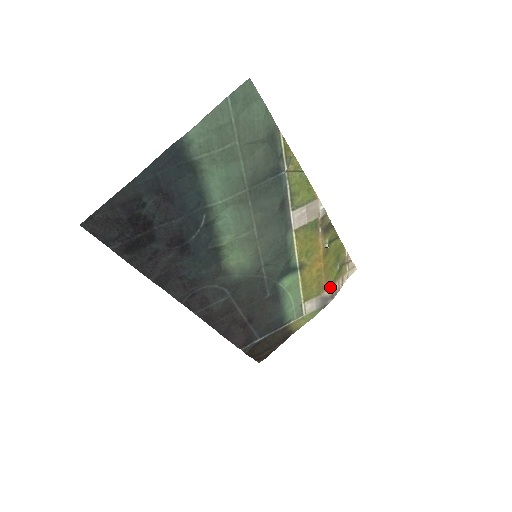
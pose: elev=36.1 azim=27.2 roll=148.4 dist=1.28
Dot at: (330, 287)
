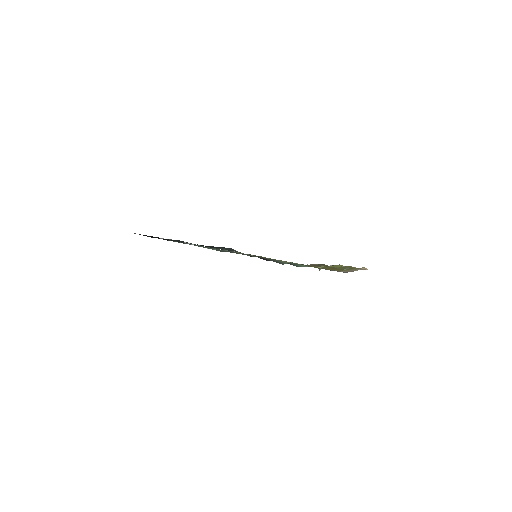
Dot at: (340, 271)
